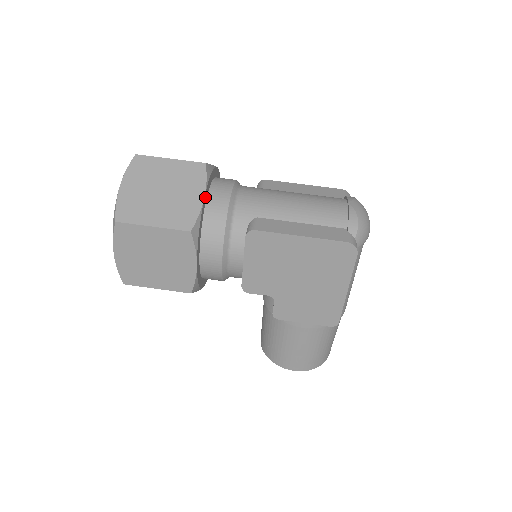
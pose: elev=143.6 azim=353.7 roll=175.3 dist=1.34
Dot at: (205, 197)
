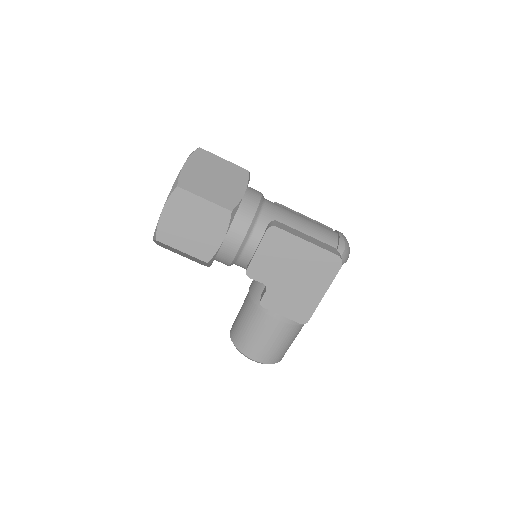
Dot at: (244, 193)
